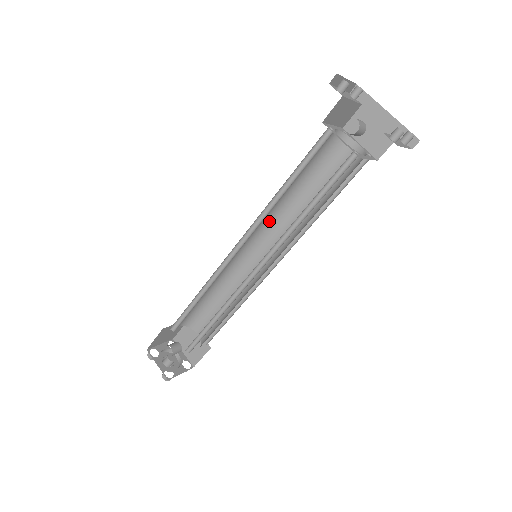
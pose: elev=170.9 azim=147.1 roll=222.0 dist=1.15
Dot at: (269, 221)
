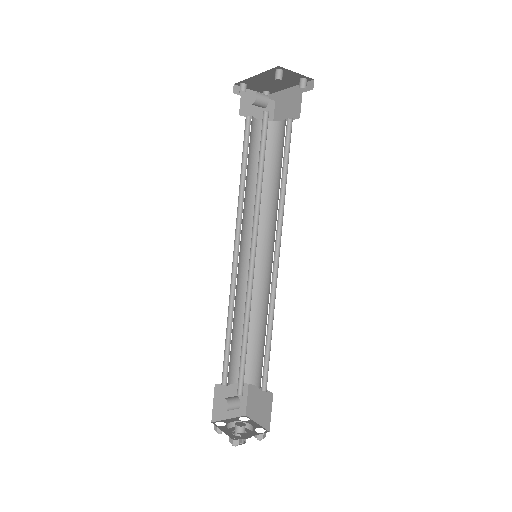
Dot at: occluded
